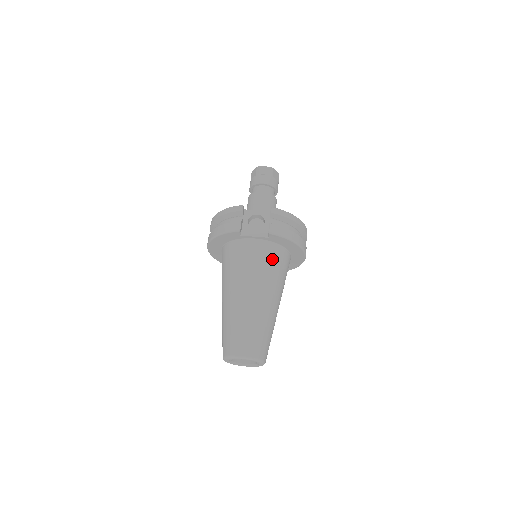
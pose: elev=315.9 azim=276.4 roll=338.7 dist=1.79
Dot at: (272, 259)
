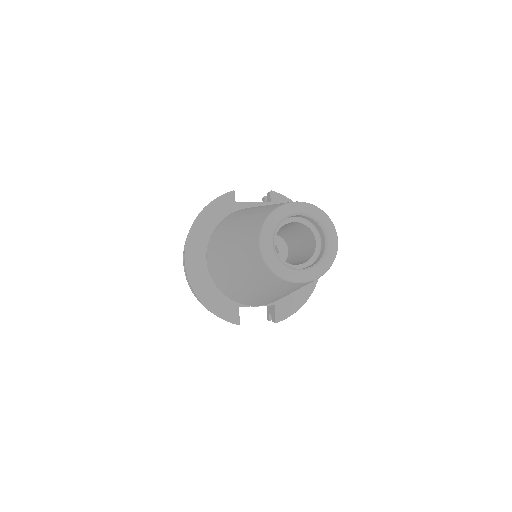
Dot at: occluded
